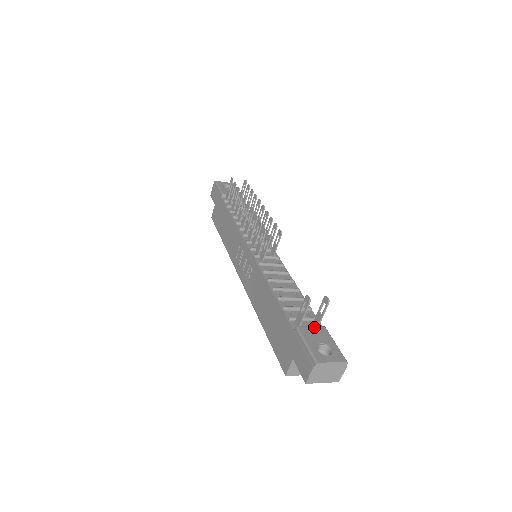
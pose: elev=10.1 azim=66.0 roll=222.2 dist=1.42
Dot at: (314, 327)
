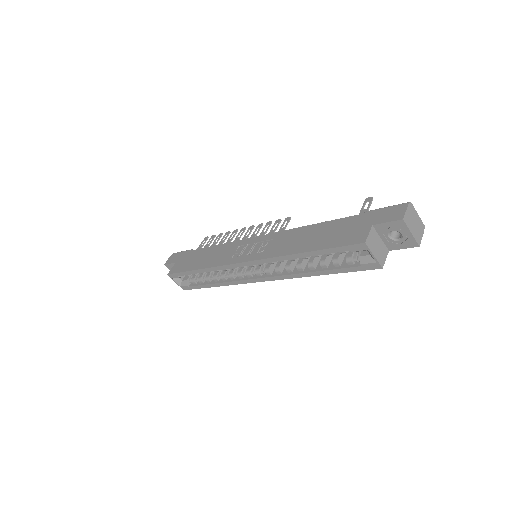
Dot at: occluded
